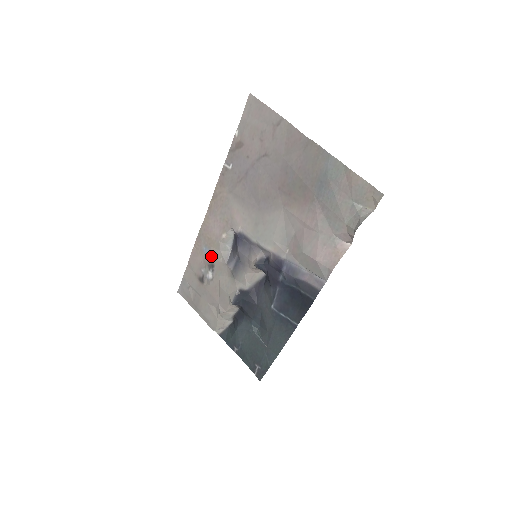
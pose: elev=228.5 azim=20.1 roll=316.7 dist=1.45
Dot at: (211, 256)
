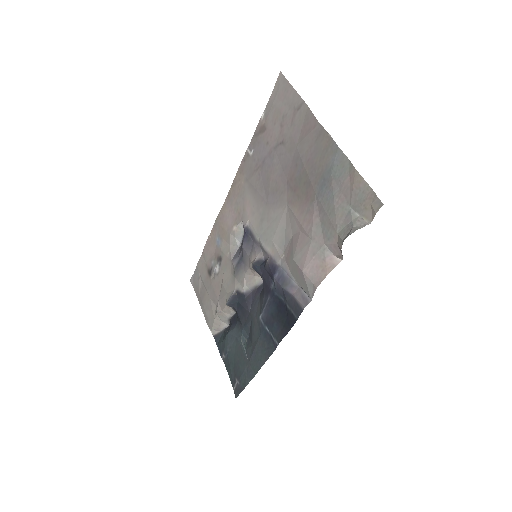
Dot at: (221, 248)
